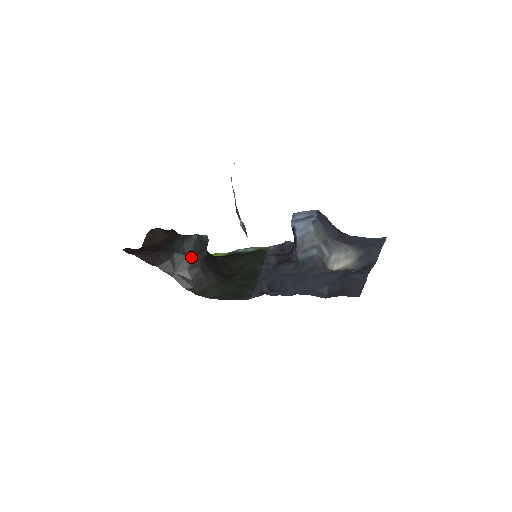
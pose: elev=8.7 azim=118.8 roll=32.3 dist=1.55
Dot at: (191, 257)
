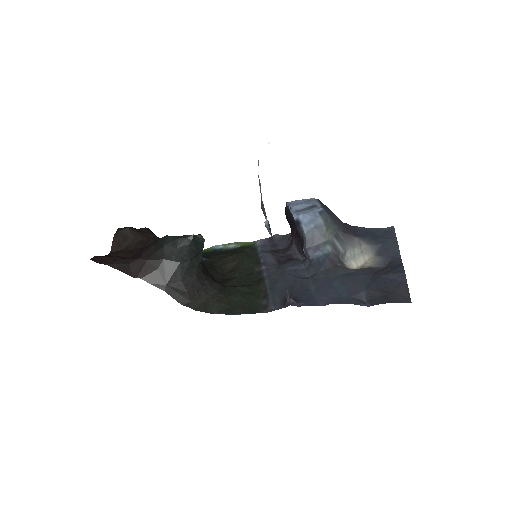
Dot at: (185, 264)
